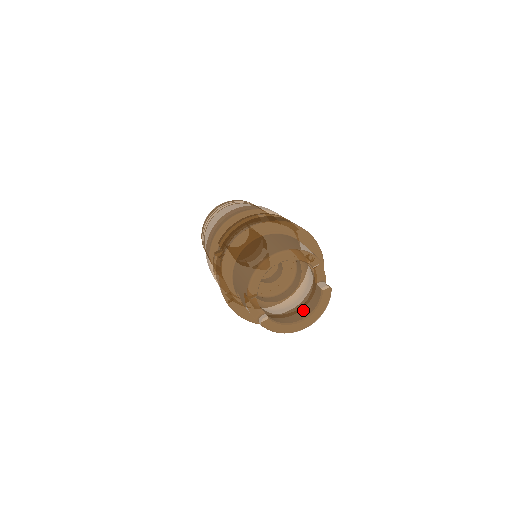
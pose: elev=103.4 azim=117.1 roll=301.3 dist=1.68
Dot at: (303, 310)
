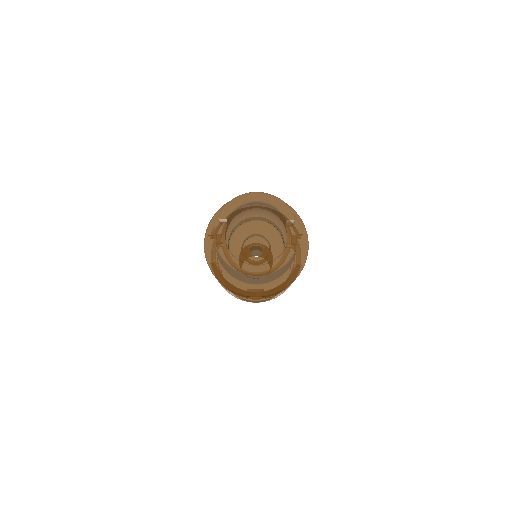
Dot at: occluded
